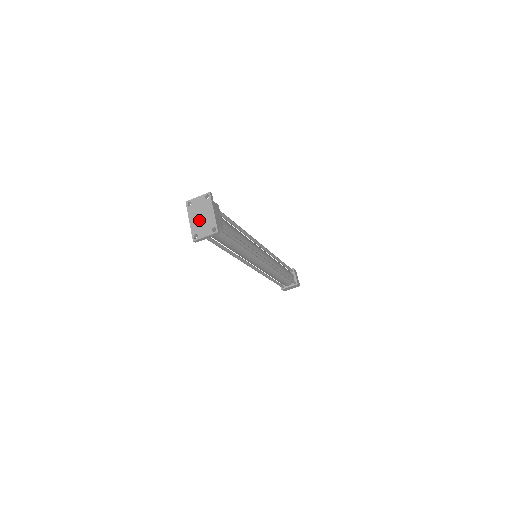
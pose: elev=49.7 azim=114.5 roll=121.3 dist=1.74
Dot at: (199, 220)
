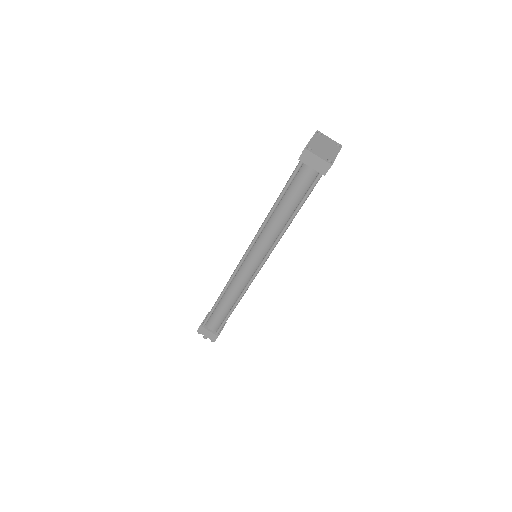
Dot at: (321, 146)
